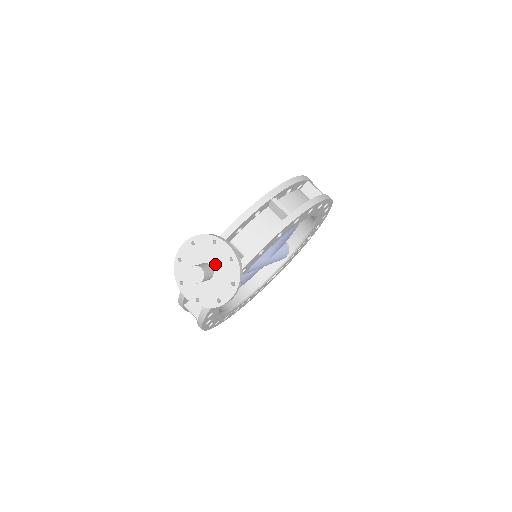
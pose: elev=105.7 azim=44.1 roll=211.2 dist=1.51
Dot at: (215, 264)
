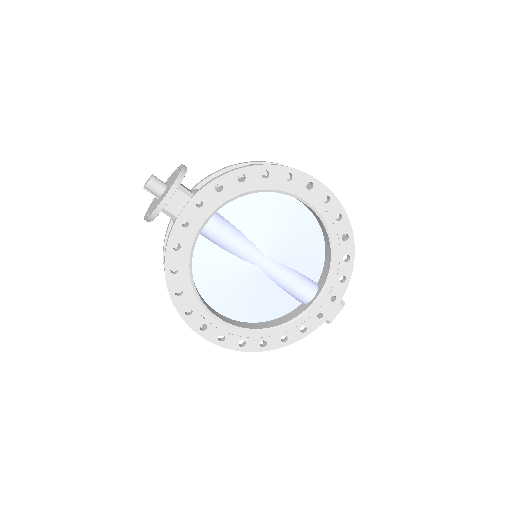
Dot at: (170, 182)
